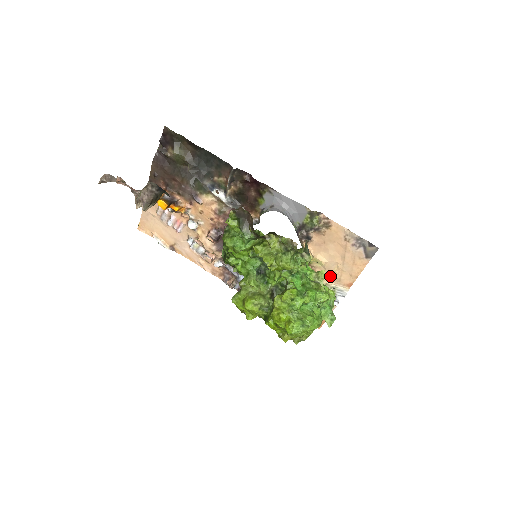
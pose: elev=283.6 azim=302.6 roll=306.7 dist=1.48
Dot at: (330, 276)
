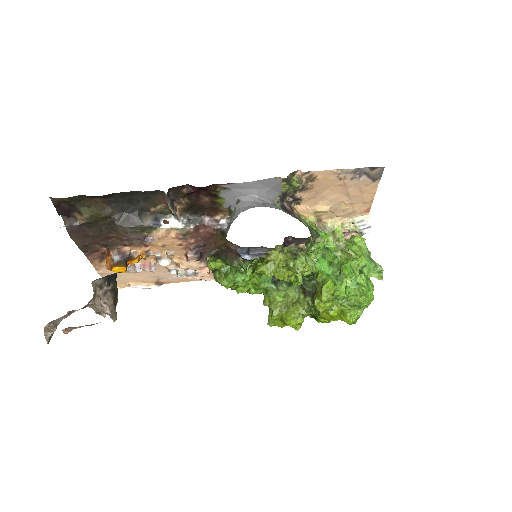
Dot at: (341, 215)
